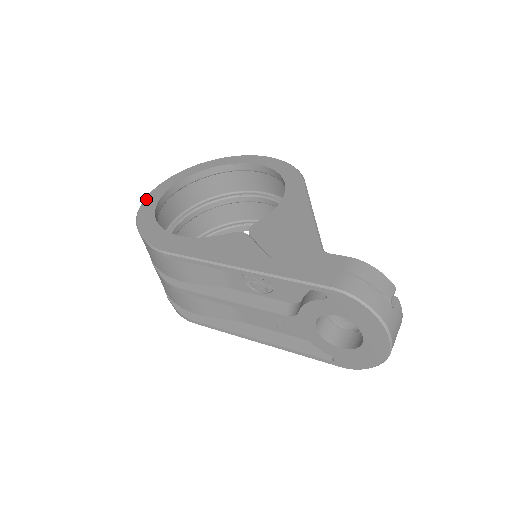
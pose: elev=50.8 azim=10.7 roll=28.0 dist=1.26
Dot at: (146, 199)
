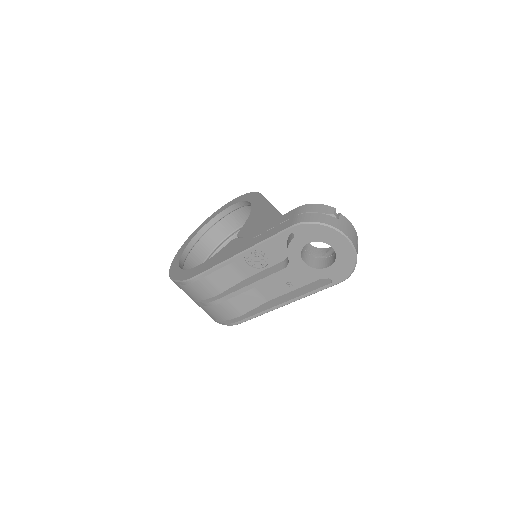
Dot at: (171, 265)
